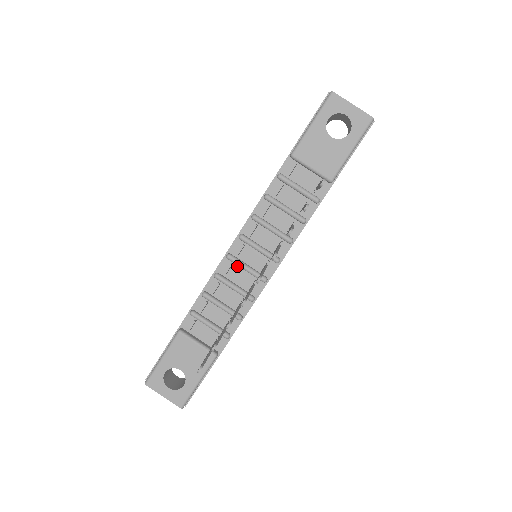
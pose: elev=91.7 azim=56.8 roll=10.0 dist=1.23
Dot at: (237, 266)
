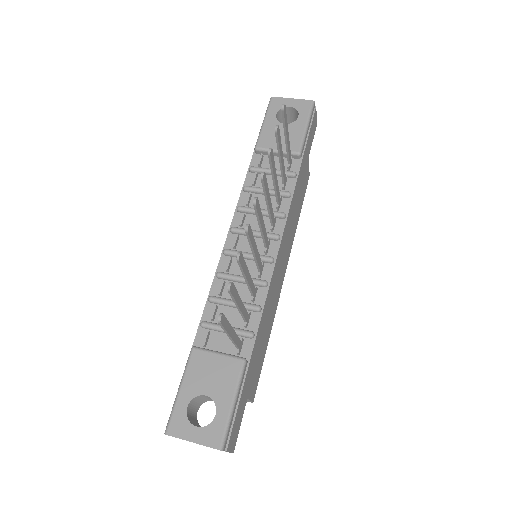
Dot at: occluded
